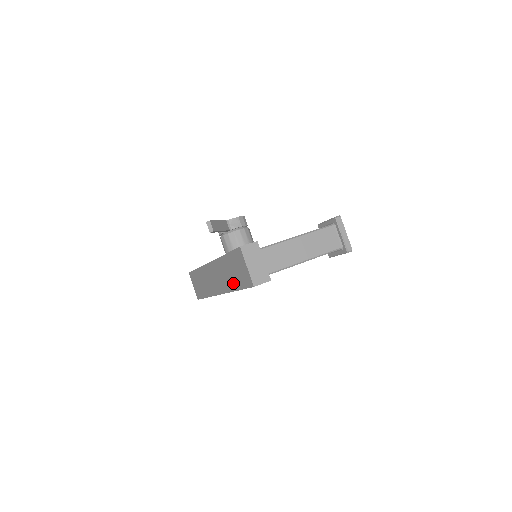
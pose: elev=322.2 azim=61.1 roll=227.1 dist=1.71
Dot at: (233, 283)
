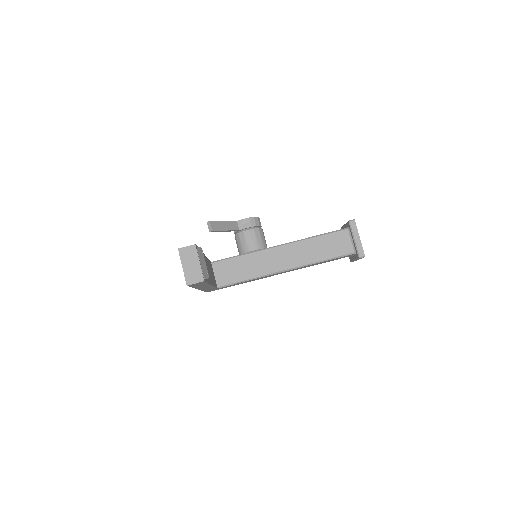
Dot at: occluded
